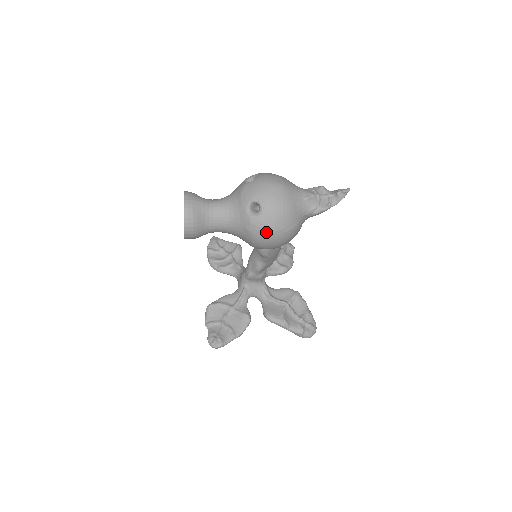
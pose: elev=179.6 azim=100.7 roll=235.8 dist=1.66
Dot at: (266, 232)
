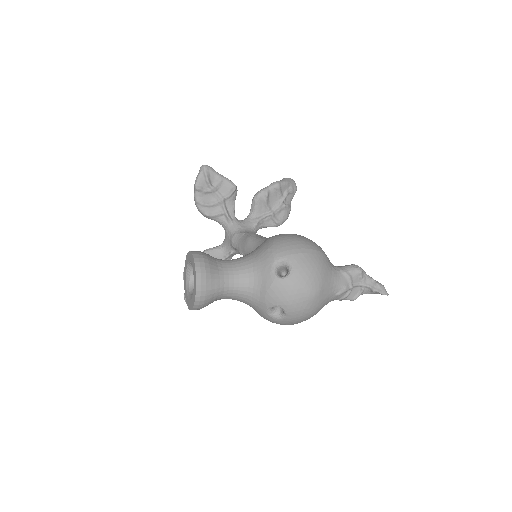
Dot at: (281, 324)
